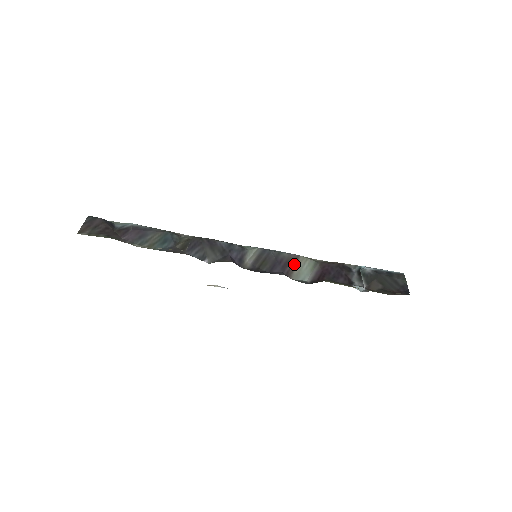
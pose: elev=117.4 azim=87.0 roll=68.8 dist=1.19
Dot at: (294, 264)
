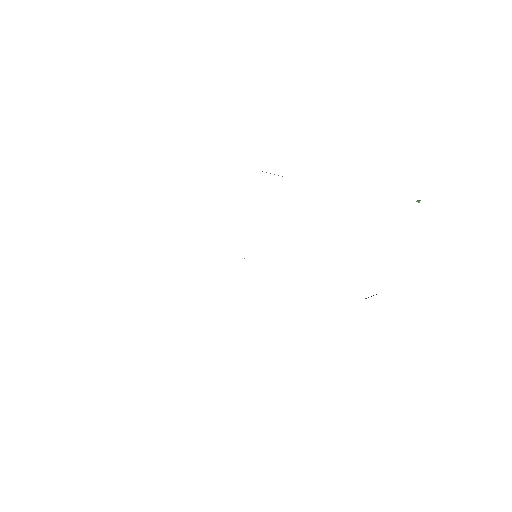
Dot at: occluded
